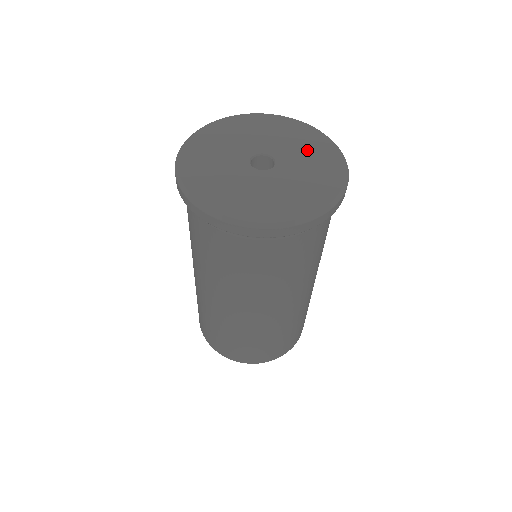
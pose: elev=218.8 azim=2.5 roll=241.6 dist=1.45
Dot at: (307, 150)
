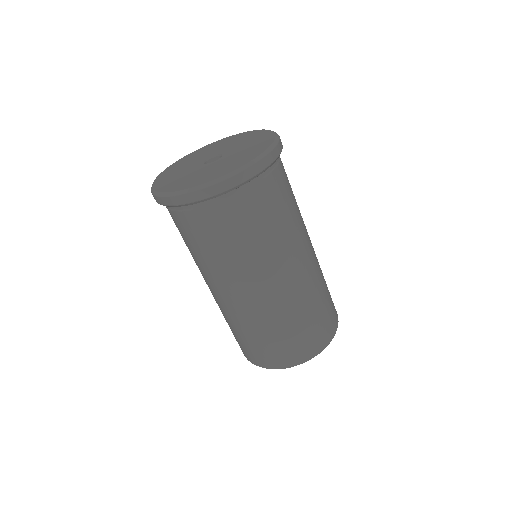
Dot at: (224, 144)
